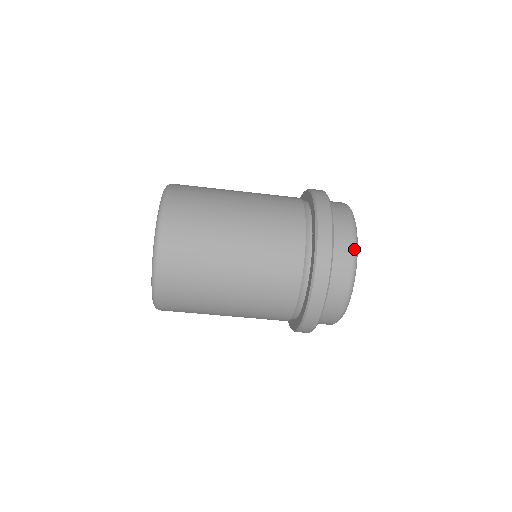
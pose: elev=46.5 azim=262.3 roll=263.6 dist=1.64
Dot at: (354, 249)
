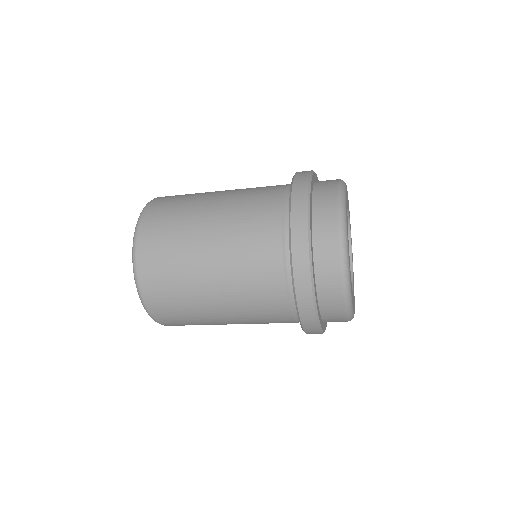
Dot at: (340, 229)
